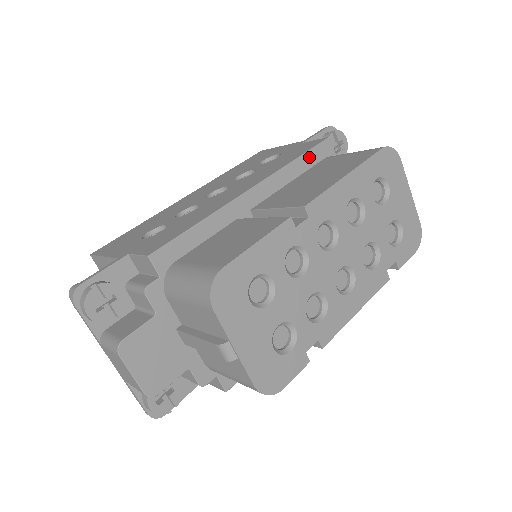
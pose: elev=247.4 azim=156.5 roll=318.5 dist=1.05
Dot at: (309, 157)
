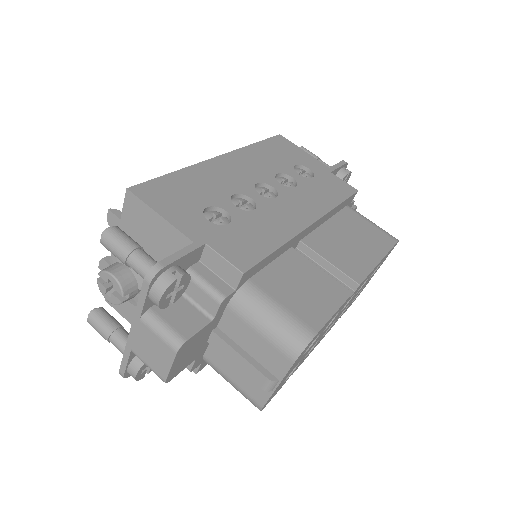
Dot at: (343, 204)
